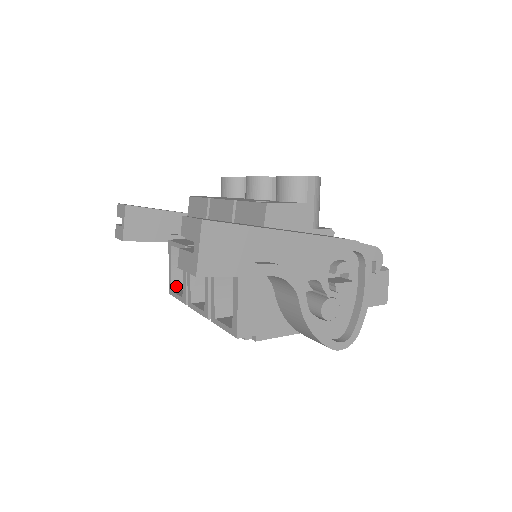
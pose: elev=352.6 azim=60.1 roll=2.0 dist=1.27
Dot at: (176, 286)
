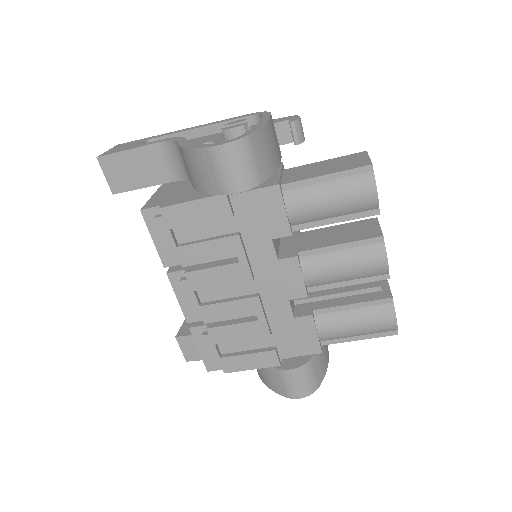
Dot at: occluded
